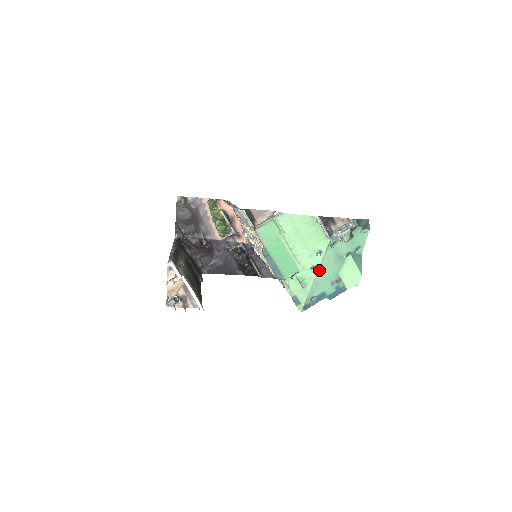
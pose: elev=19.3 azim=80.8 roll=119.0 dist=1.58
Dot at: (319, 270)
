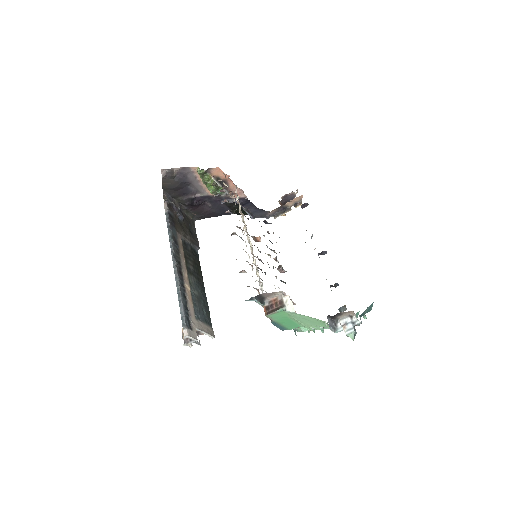
Dot at: occluded
